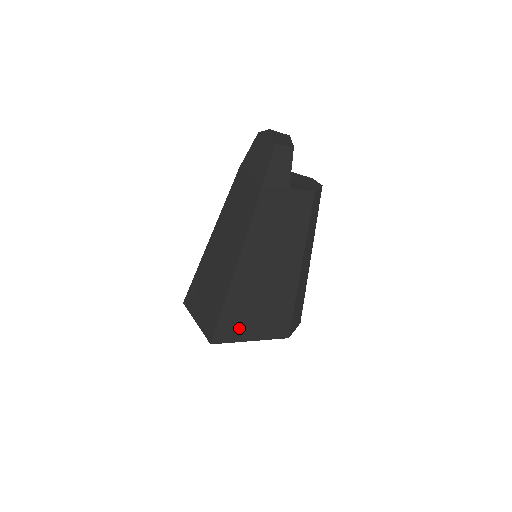
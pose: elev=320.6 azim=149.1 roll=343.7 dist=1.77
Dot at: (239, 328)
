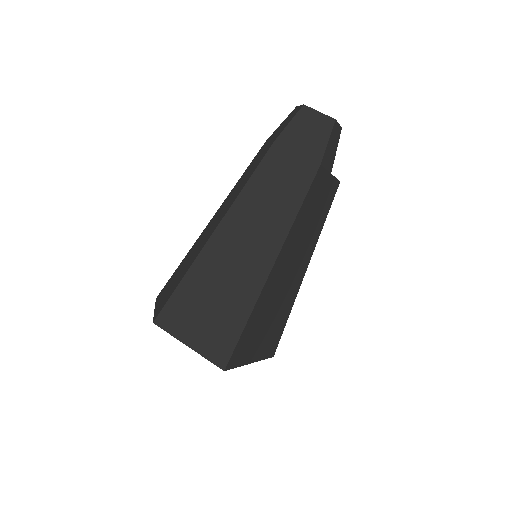
Dot at: (250, 346)
